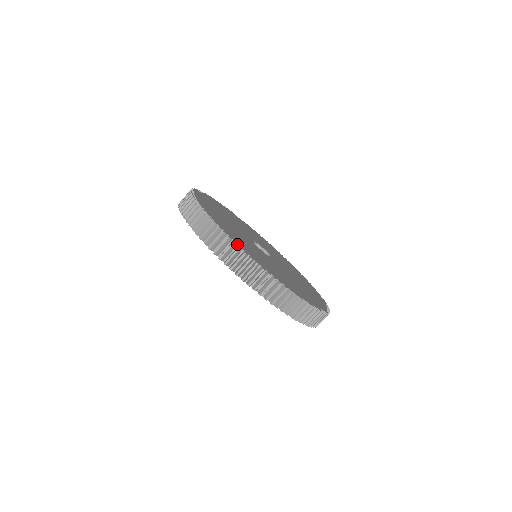
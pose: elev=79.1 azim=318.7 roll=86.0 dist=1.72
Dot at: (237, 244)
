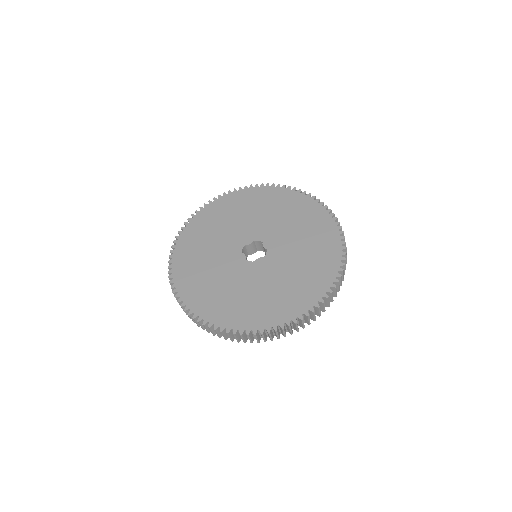
Dot at: (257, 330)
